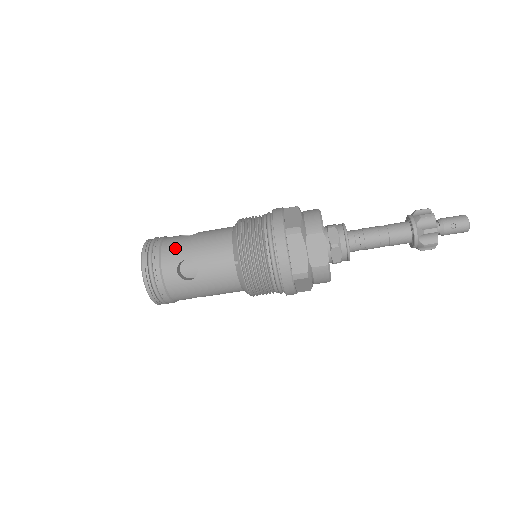
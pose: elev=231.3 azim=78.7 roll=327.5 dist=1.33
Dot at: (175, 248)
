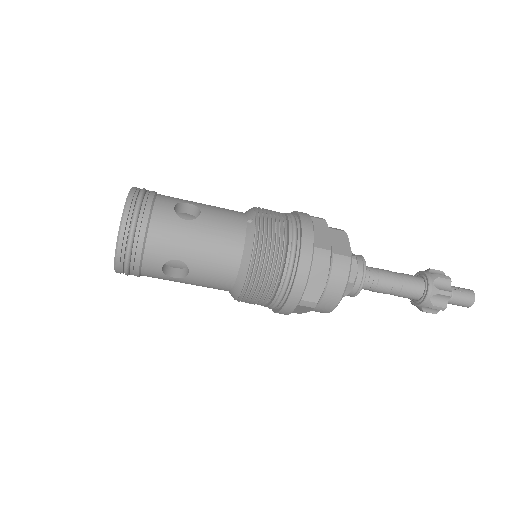
Dot at: occluded
